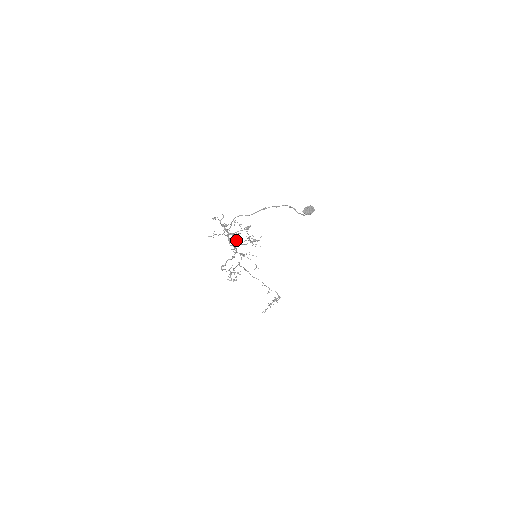
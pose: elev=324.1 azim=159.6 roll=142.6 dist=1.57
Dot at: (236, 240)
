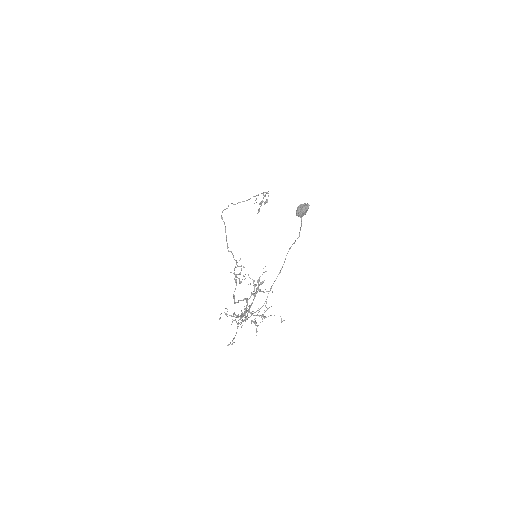
Dot at: (248, 309)
